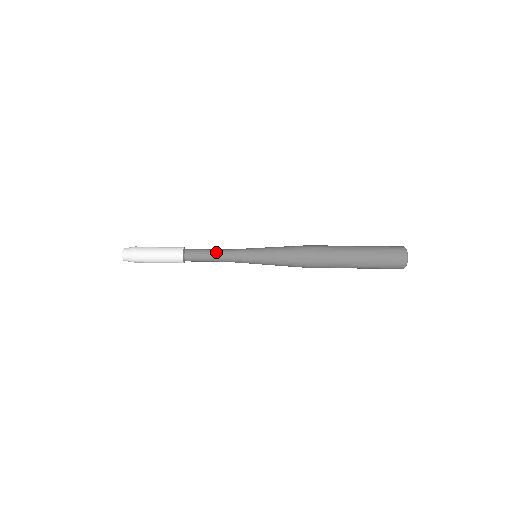
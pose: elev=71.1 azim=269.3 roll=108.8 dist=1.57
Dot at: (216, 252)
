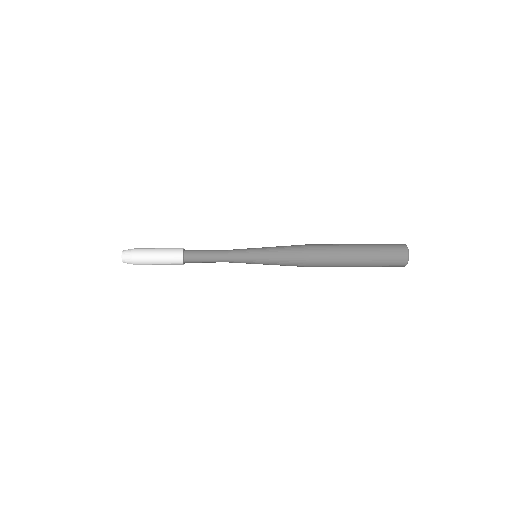
Dot at: (216, 250)
